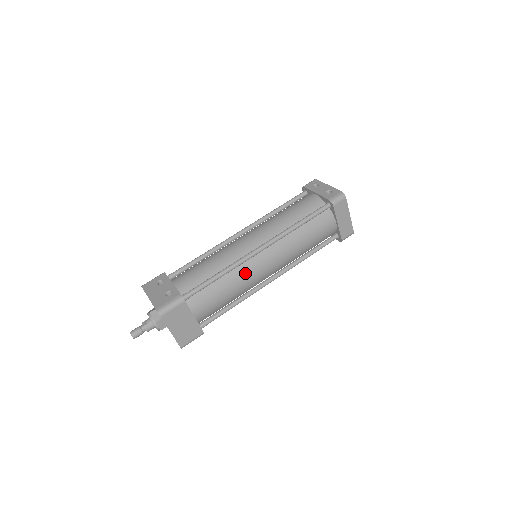
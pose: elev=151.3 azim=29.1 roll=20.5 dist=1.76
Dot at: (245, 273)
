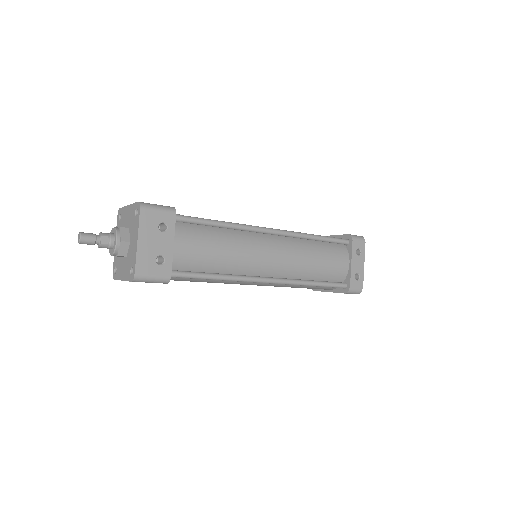
Dot at: (235, 282)
